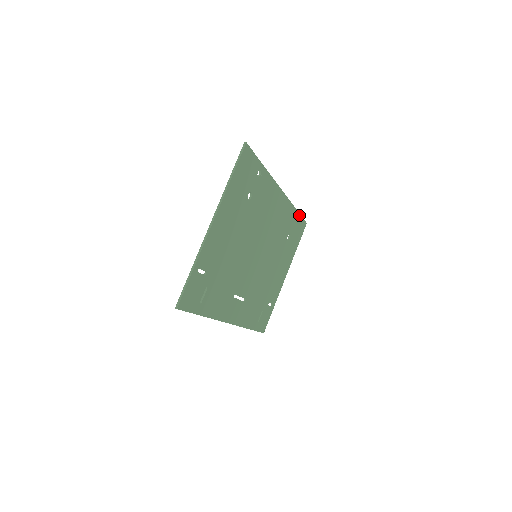
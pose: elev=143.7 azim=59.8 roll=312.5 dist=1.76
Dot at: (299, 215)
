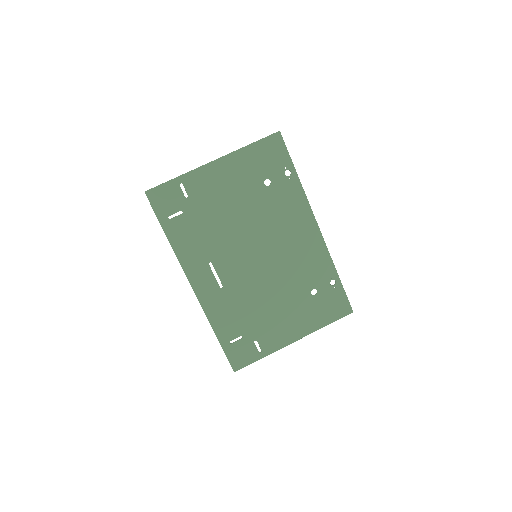
Dot at: (341, 285)
